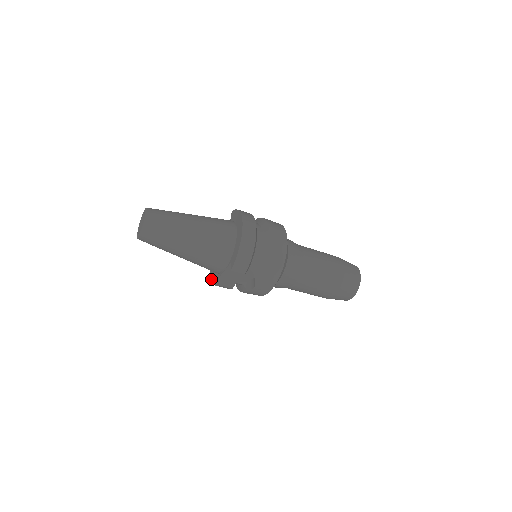
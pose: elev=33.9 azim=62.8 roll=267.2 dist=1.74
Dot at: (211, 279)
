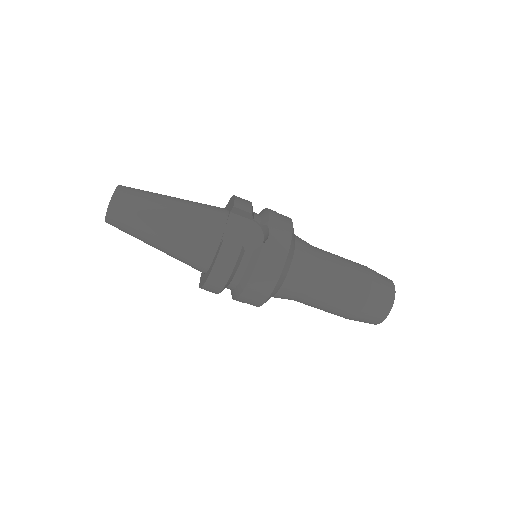
Dot at: (209, 272)
